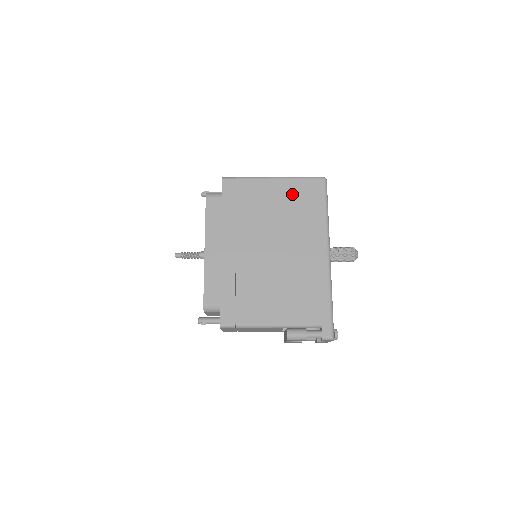
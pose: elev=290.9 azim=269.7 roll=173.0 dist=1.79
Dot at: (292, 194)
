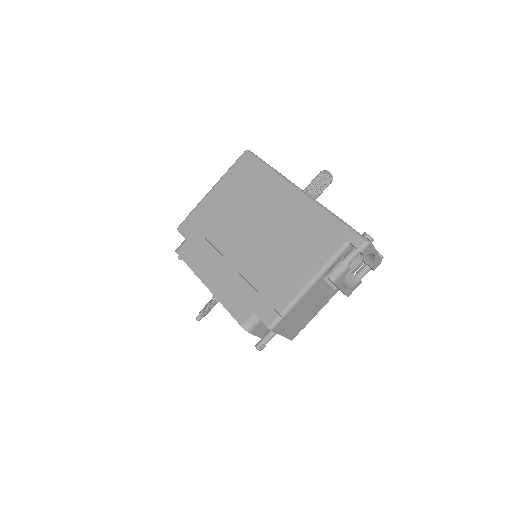
Dot at: (233, 184)
